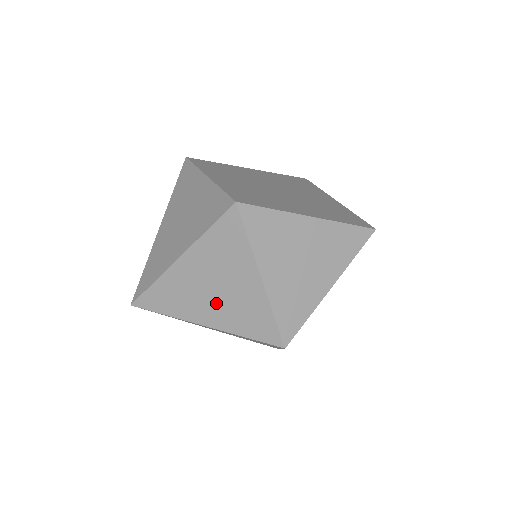
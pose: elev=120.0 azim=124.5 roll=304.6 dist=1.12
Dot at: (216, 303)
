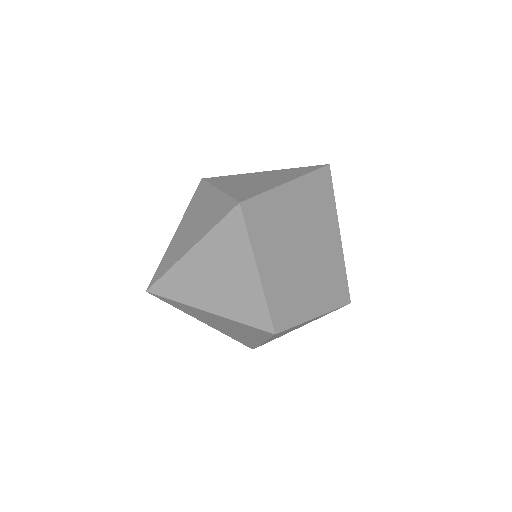
Dot at: (221, 327)
